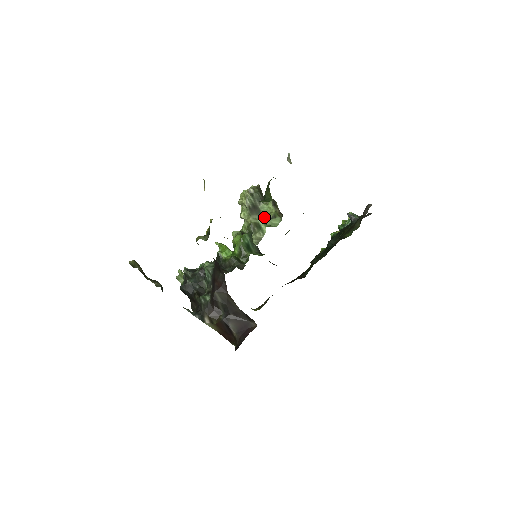
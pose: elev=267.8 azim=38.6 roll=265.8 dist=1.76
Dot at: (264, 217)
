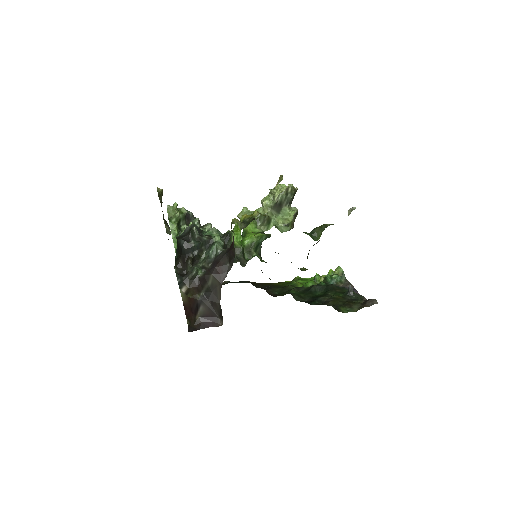
Dot at: (280, 218)
